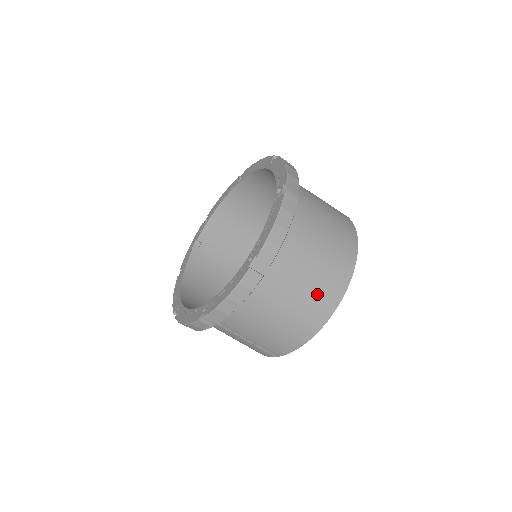
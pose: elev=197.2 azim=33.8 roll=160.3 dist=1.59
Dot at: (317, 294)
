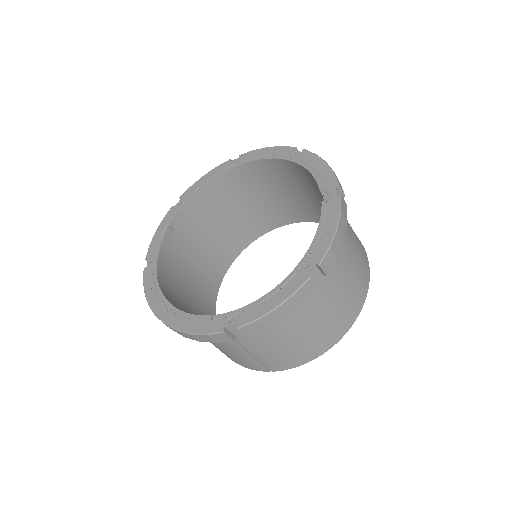
Dot at: (344, 308)
